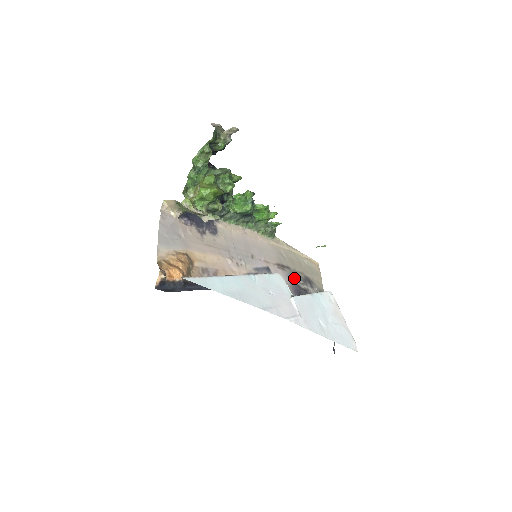
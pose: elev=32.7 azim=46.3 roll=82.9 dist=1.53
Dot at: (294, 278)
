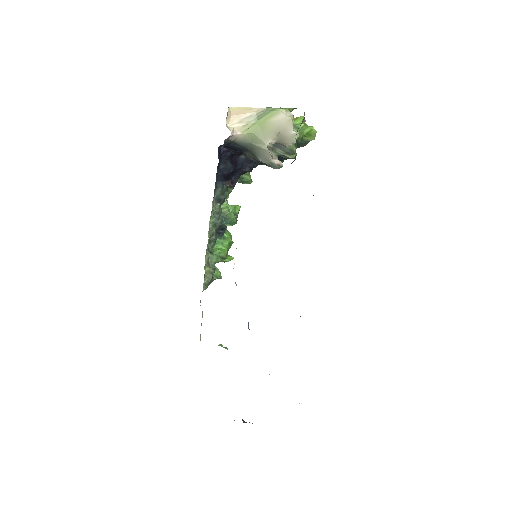
Dot at: occluded
